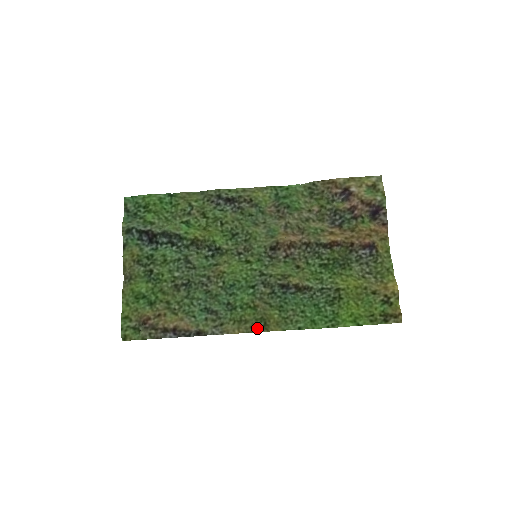
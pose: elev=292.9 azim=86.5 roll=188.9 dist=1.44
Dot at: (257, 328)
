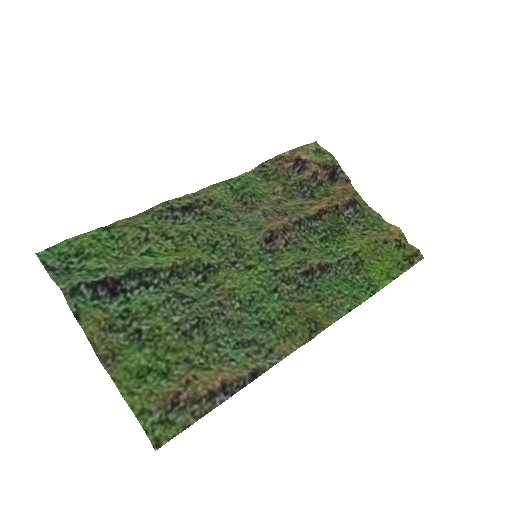
Dot at: (310, 333)
